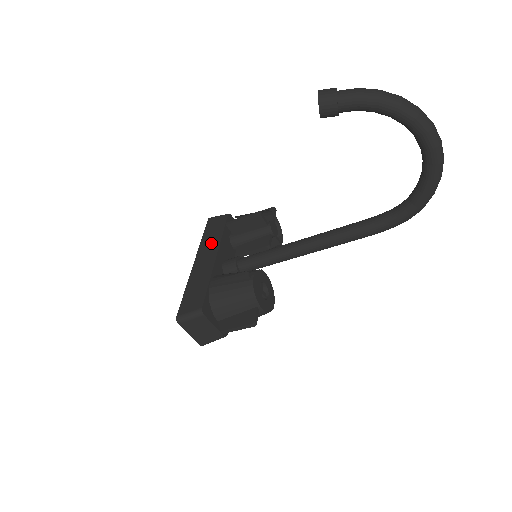
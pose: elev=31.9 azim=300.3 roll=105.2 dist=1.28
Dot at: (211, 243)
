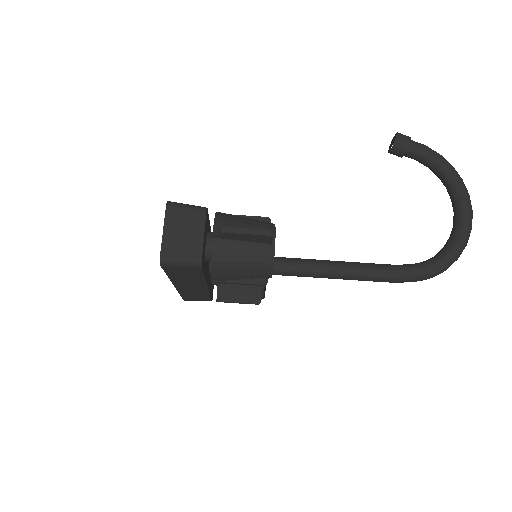
Dot at: occluded
